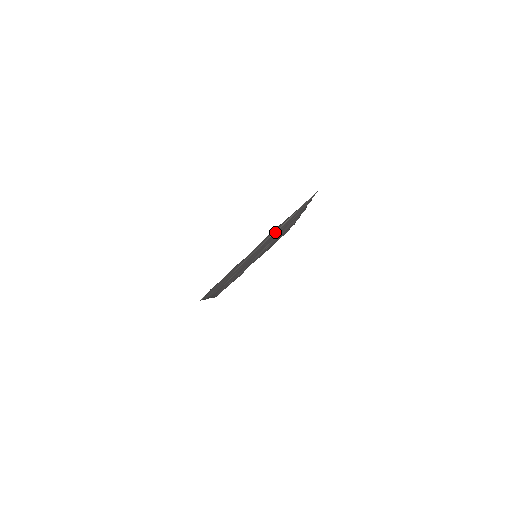
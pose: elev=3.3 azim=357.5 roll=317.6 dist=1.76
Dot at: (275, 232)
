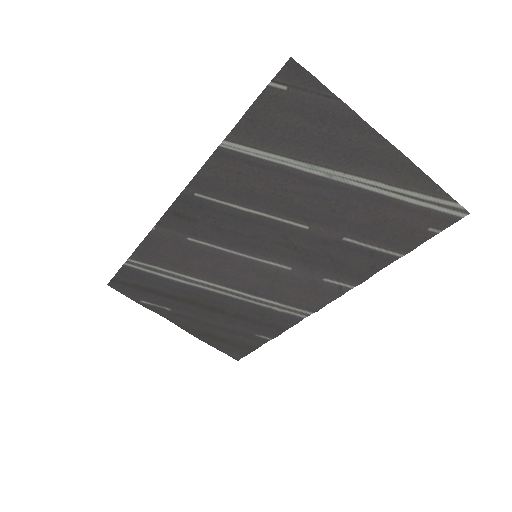
Dot at: (370, 201)
